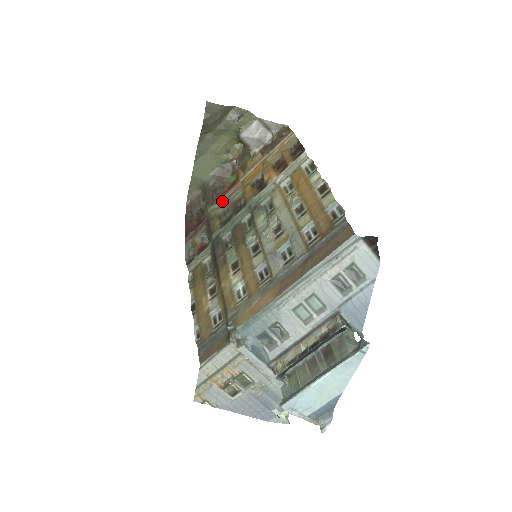
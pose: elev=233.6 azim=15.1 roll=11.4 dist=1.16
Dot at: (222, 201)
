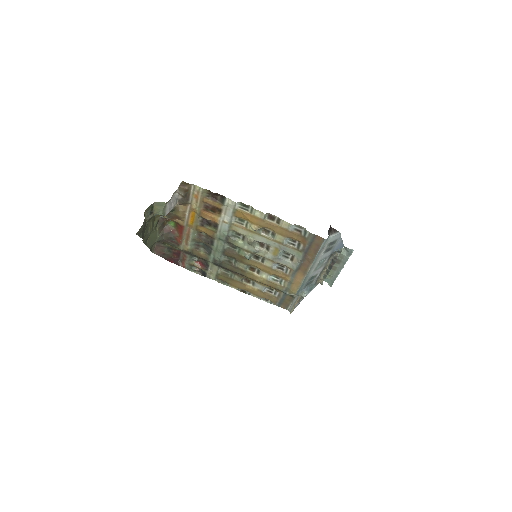
Dot at: (184, 240)
